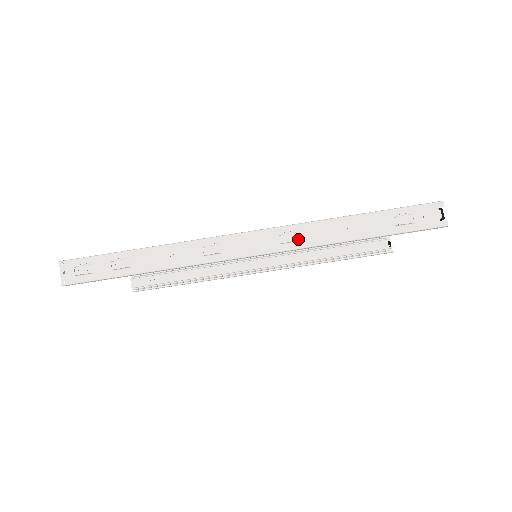
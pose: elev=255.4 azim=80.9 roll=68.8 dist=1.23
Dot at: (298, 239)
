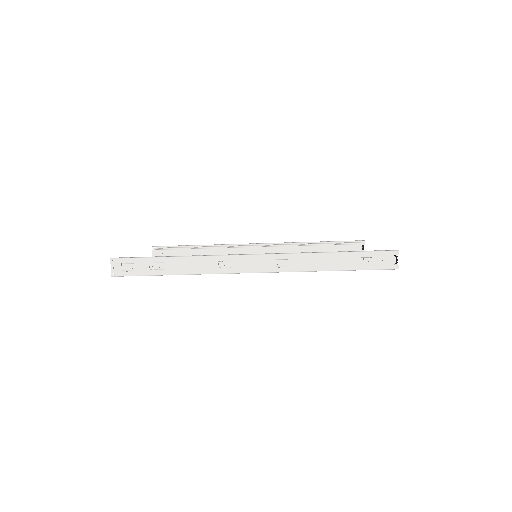
Dot at: (289, 265)
